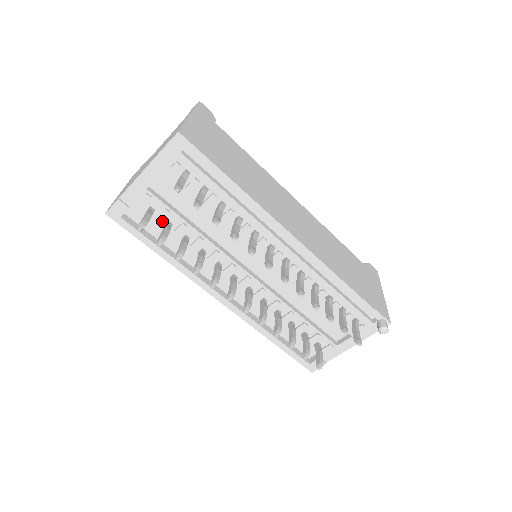
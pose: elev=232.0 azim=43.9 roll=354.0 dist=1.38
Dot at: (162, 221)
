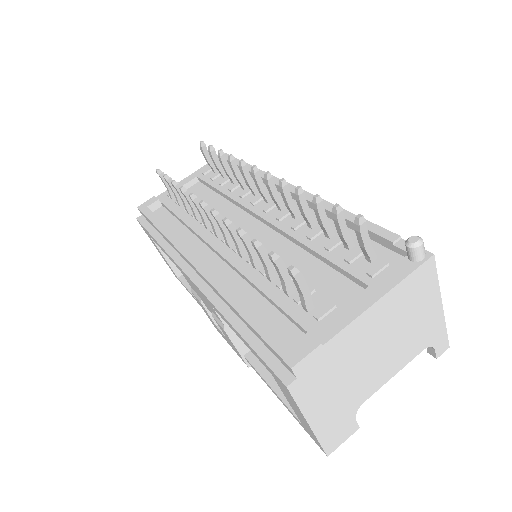
Dot at: (178, 205)
